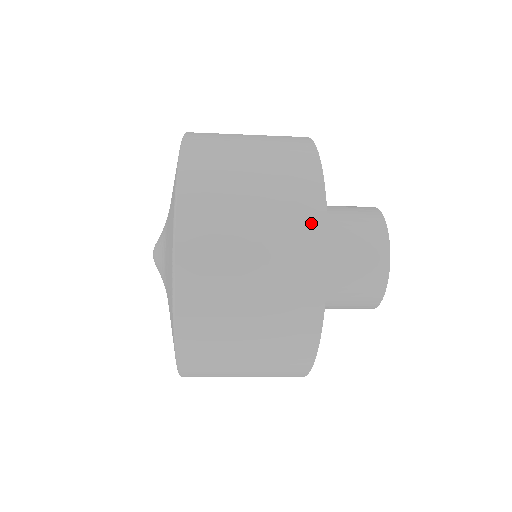
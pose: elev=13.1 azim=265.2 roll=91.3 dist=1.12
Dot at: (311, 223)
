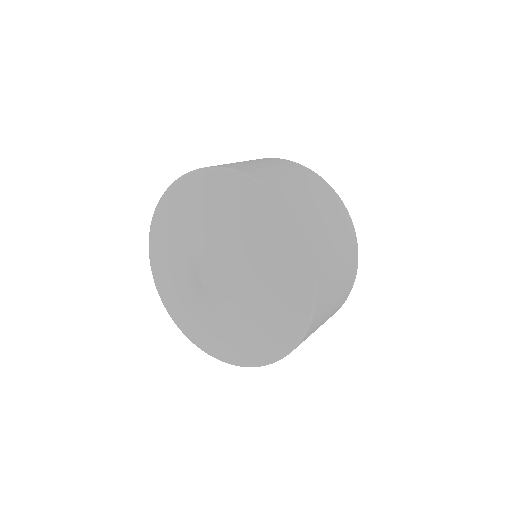
Dot at: (327, 188)
